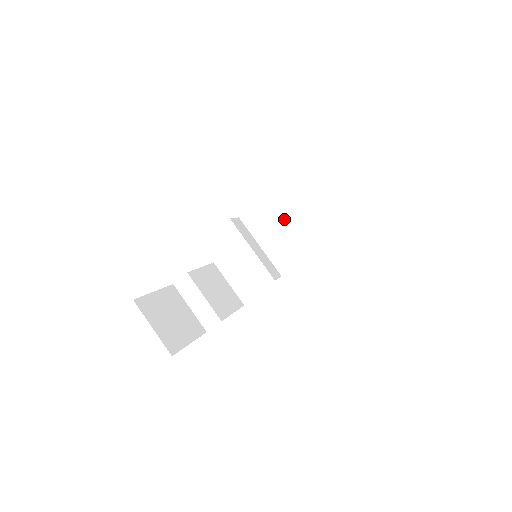
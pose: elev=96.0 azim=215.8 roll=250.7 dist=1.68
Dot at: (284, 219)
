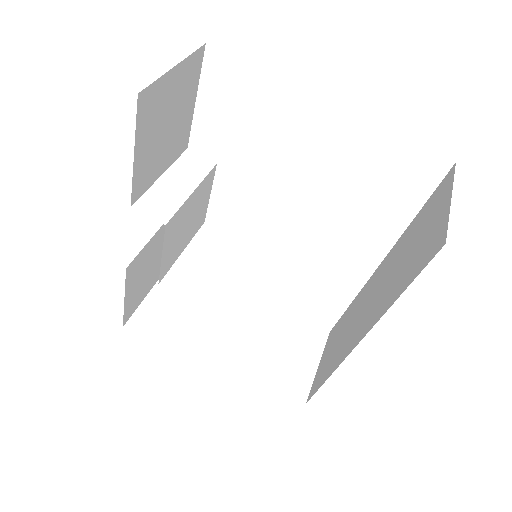
Dot at: (390, 259)
